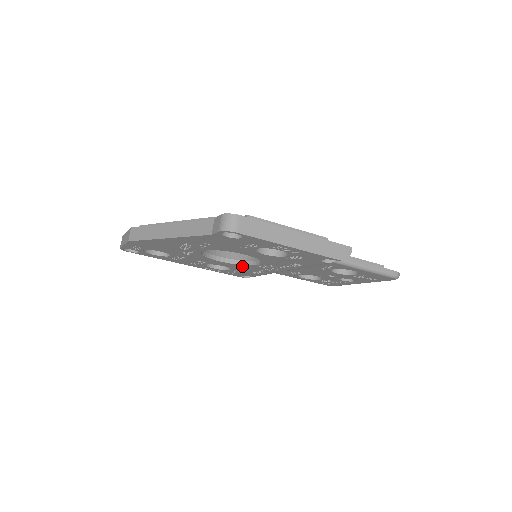
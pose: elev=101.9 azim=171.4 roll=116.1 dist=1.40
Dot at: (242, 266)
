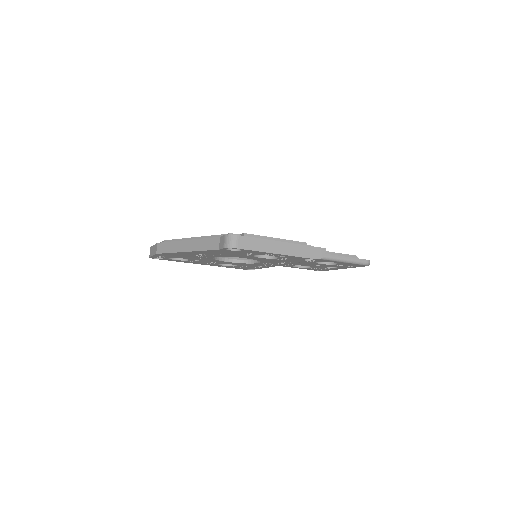
Dot at: (246, 264)
